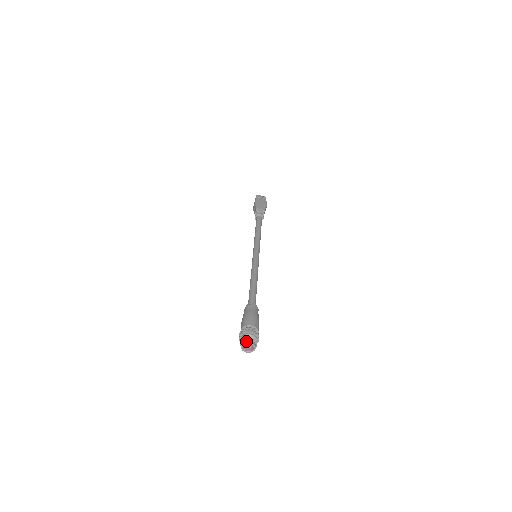
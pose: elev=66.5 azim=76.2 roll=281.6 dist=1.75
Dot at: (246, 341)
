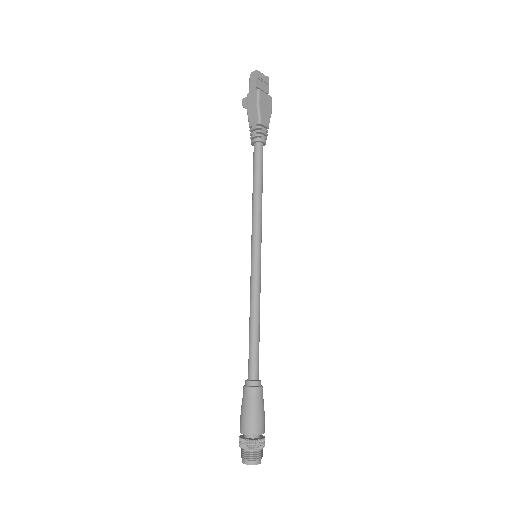
Dot at: (255, 463)
